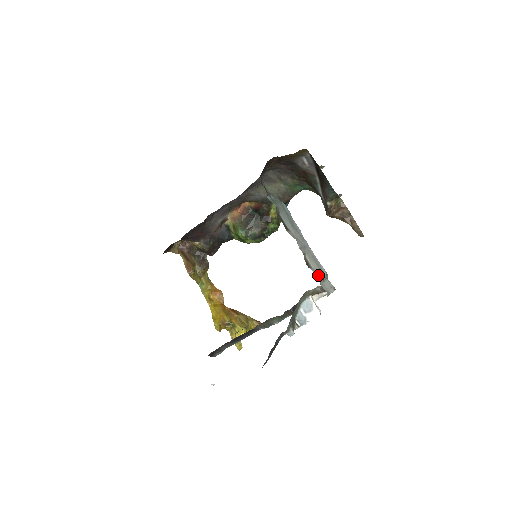
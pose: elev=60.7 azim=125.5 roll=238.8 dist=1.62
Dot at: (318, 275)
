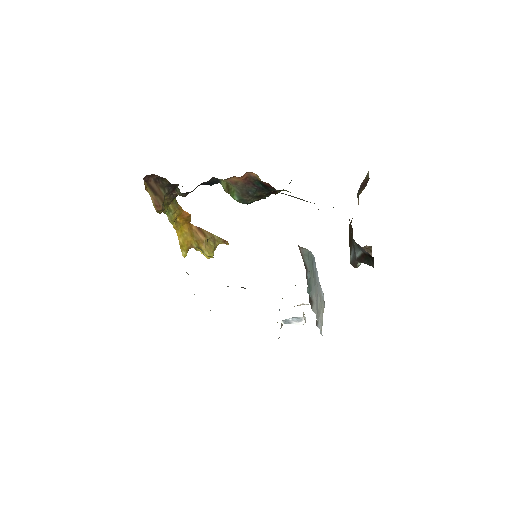
Dot at: (321, 325)
